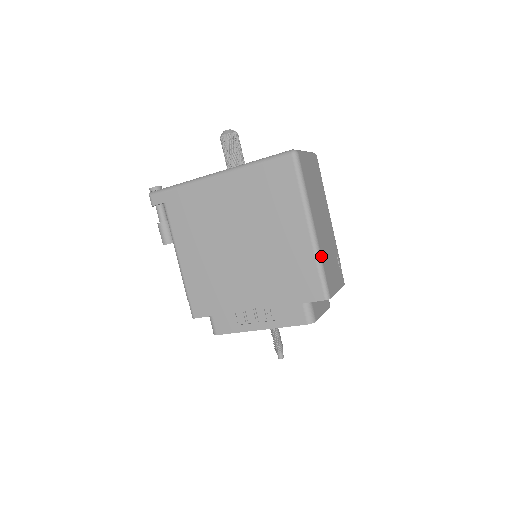
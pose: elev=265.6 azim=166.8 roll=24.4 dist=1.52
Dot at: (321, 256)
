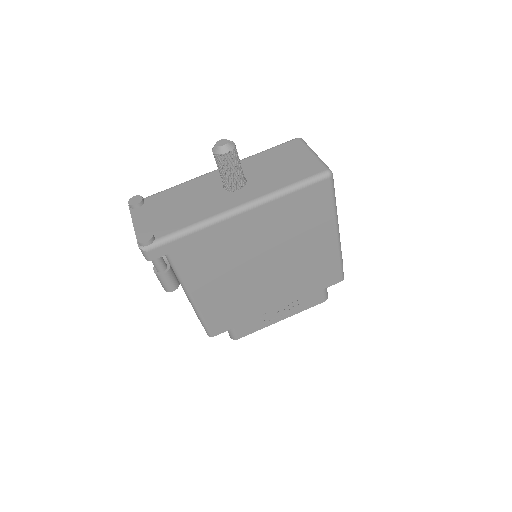
Dot at: (341, 251)
